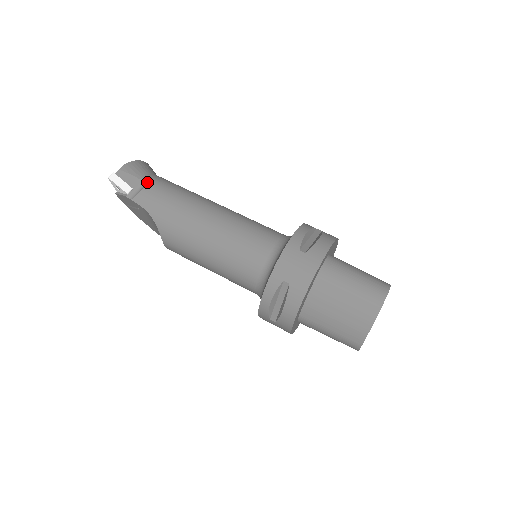
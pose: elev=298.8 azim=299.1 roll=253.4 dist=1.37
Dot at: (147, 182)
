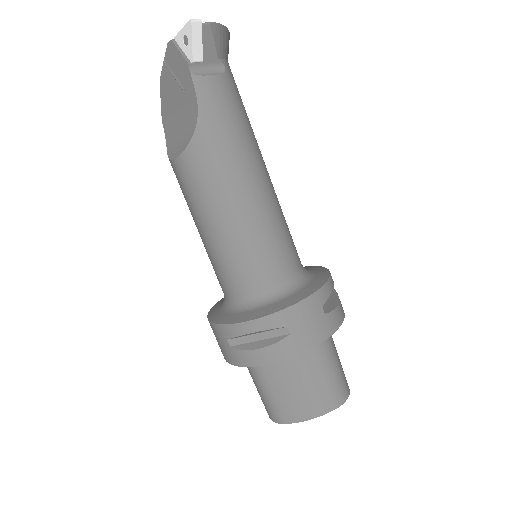
Dot at: (223, 71)
